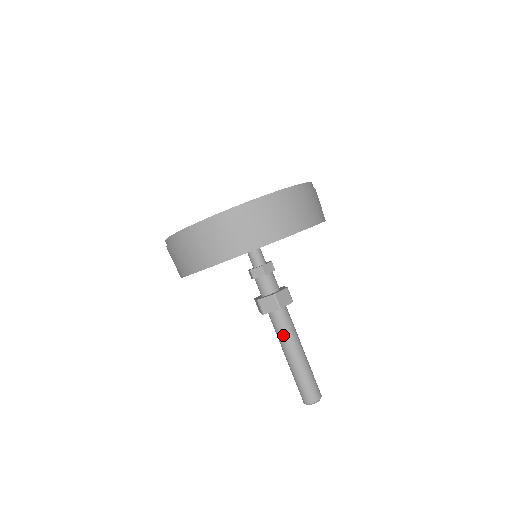
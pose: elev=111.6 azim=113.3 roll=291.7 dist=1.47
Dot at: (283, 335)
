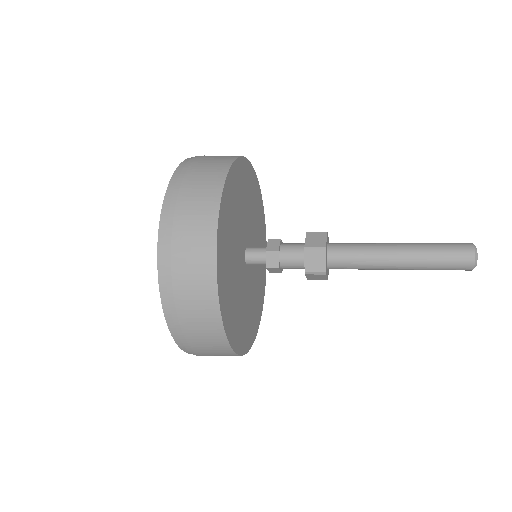
Dot at: (364, 246)
